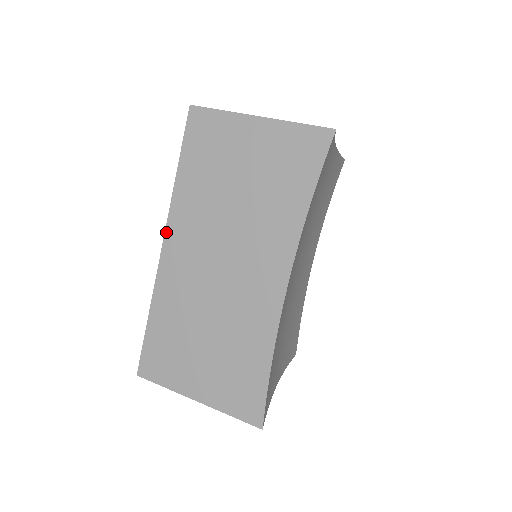
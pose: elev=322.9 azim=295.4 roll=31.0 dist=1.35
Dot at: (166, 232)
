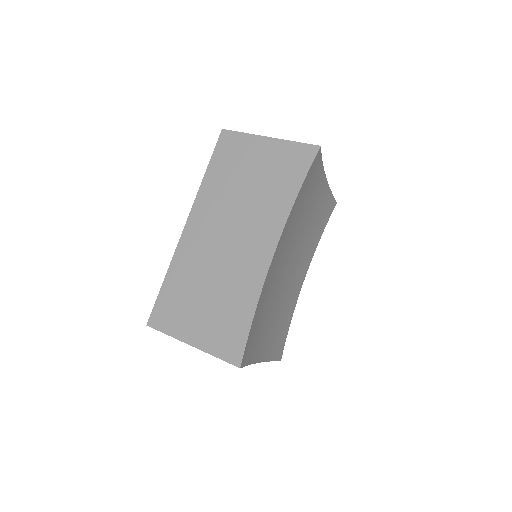
Dot at: (190, 215)
